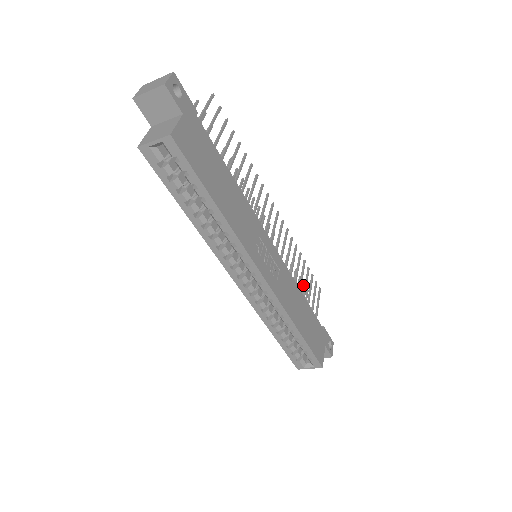
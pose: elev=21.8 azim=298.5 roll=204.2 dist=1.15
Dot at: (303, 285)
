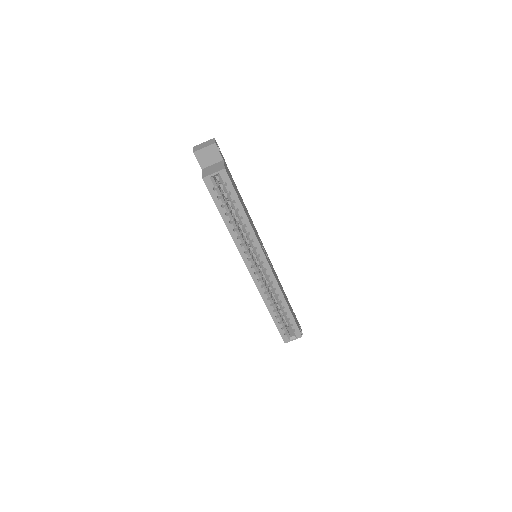
Dot at: occluded
